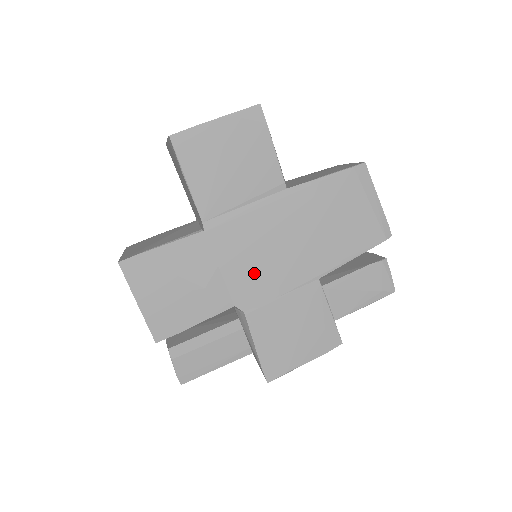
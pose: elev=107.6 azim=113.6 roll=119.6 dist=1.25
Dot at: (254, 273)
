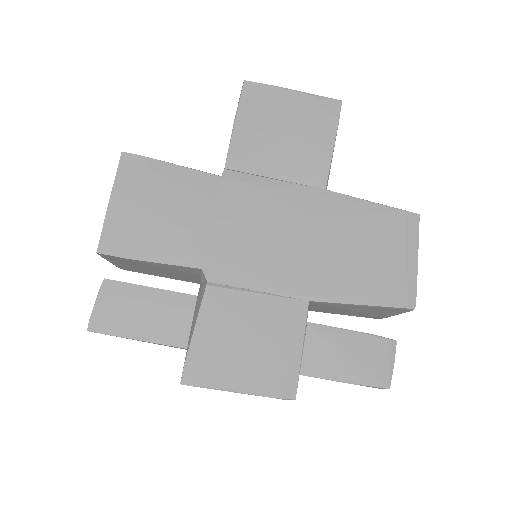
Dot at: (244, 248)
